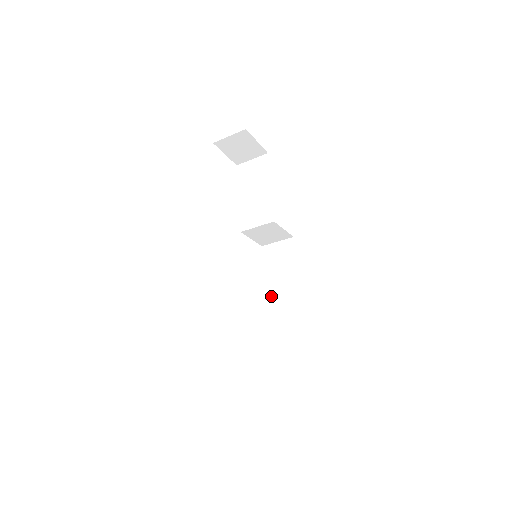
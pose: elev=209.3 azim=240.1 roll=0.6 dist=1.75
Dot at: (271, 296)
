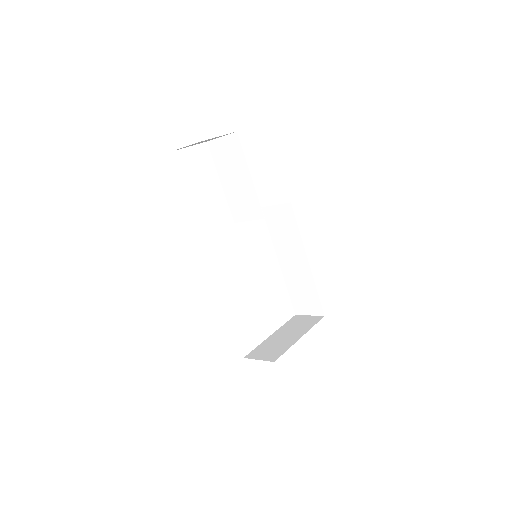
Dot at: (282, 259)
